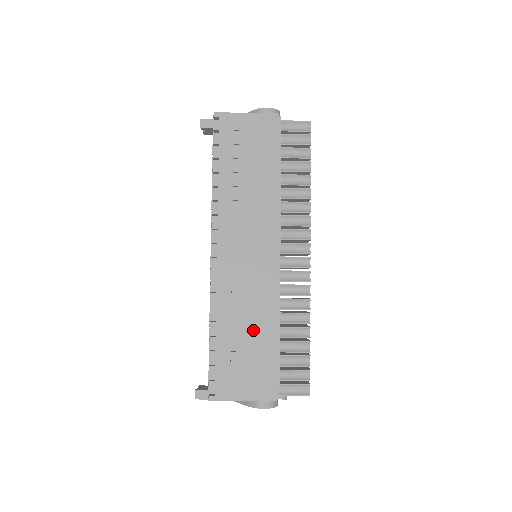
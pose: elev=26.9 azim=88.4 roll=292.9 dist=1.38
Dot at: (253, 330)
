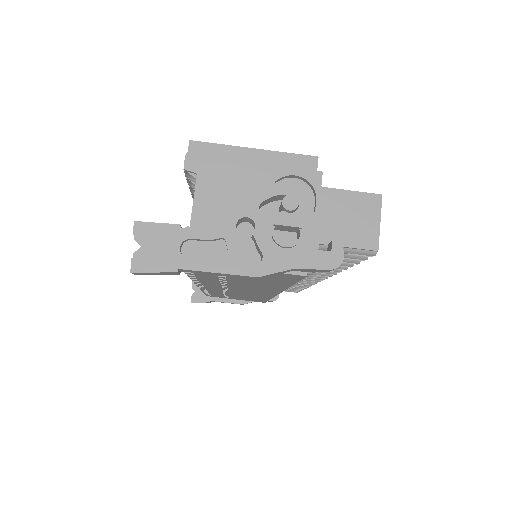
Dot at: occluded
